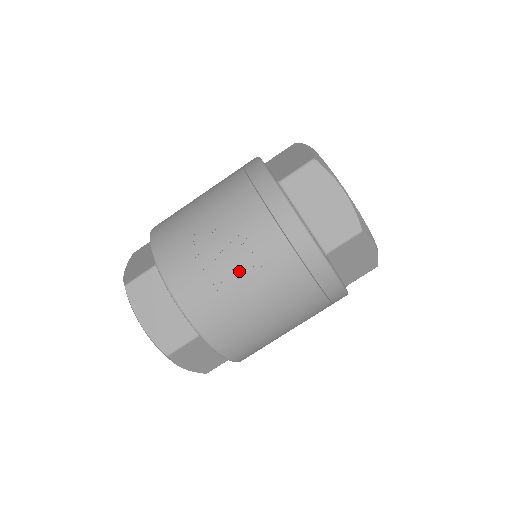
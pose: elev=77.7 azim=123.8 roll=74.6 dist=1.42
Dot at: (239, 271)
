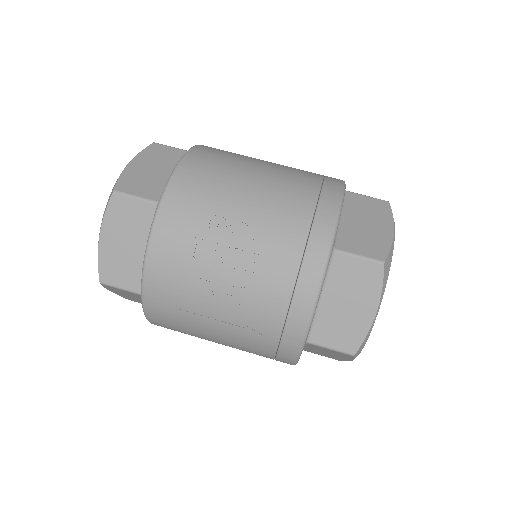
Dot at: (223, 292)
